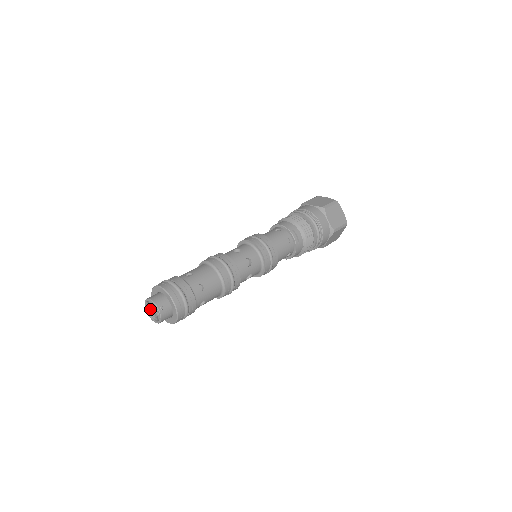
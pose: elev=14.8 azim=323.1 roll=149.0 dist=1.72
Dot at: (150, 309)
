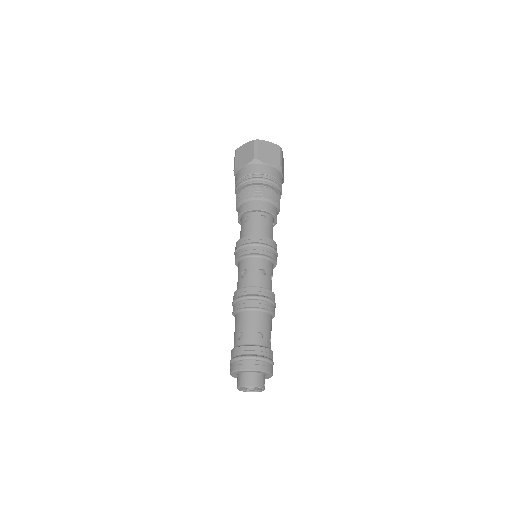
Dot at: (246, 388)
